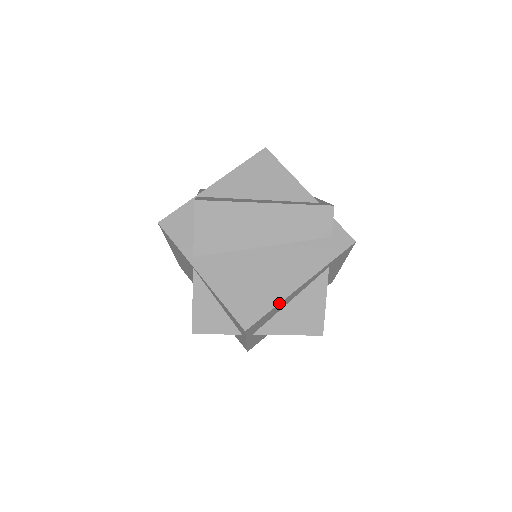
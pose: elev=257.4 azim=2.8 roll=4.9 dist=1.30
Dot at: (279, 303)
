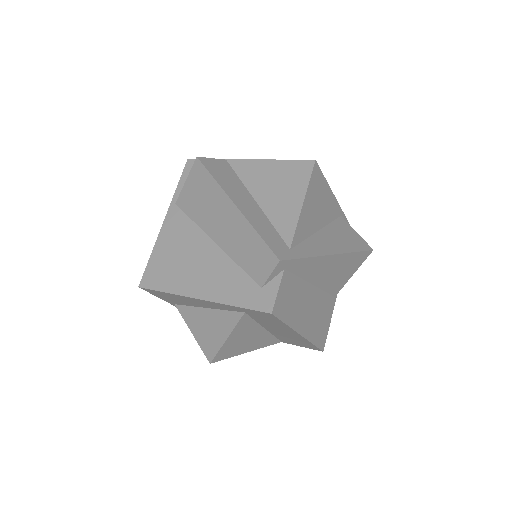
Dot at: (173, 293)
